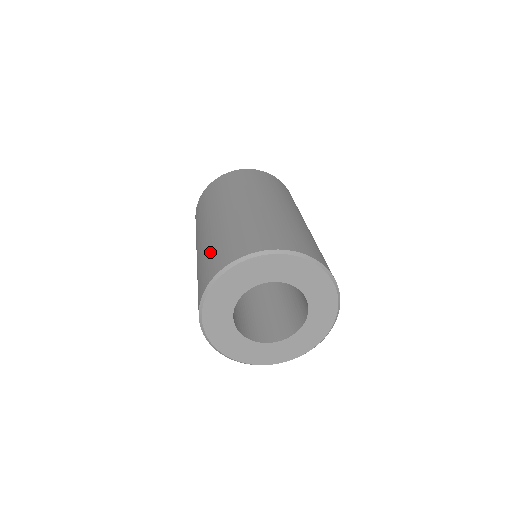
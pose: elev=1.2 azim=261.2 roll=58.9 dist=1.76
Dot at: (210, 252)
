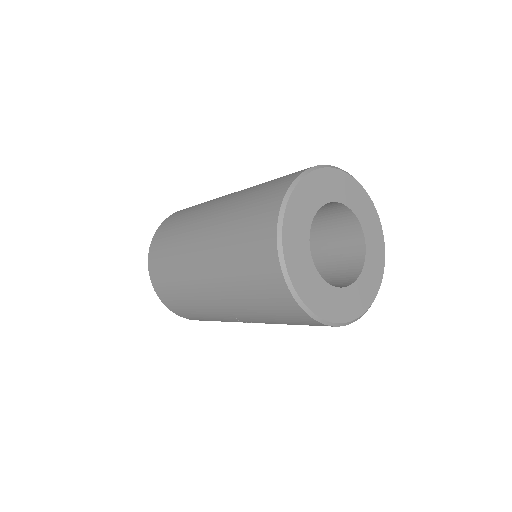
Dot at: (249, 200)
